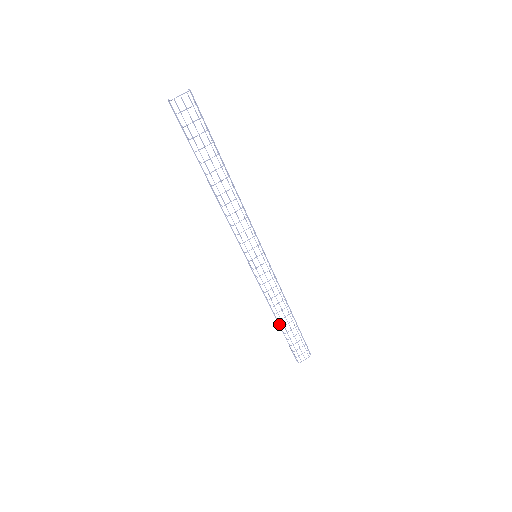
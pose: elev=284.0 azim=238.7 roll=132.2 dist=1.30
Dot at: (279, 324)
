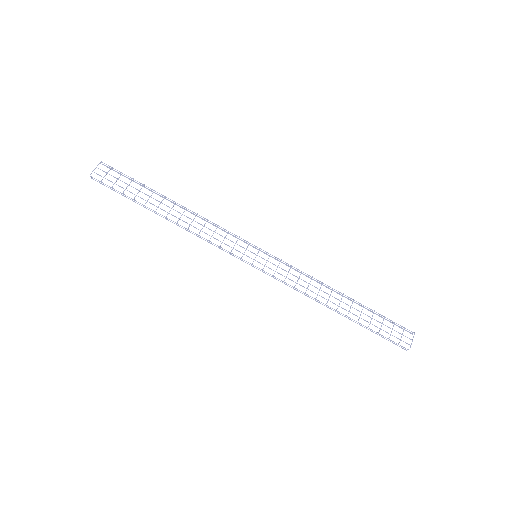
Dot at: (343, 314)
